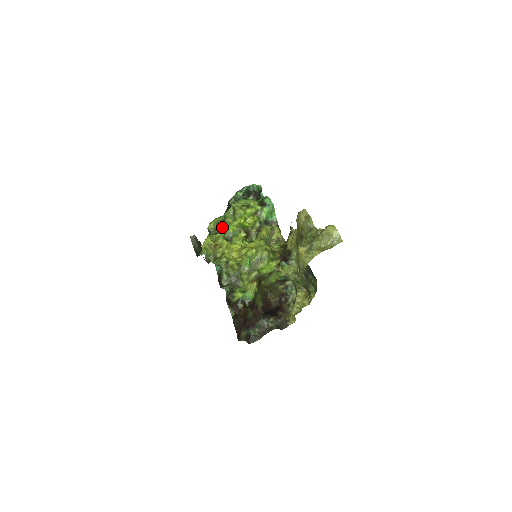
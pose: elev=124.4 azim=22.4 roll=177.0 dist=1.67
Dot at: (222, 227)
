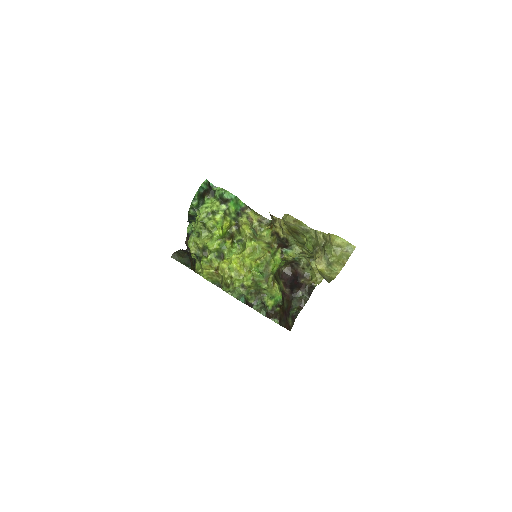
Dot at: (205, 246)
